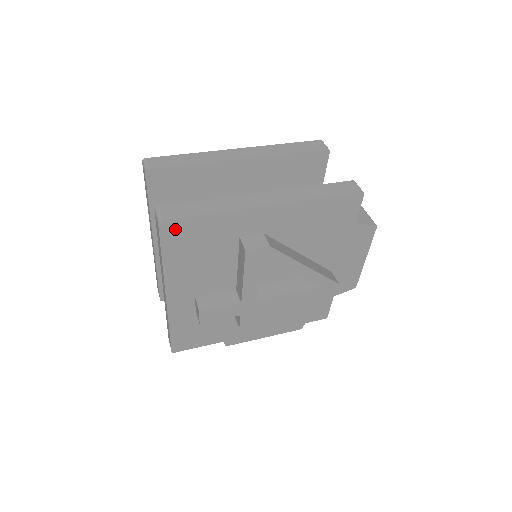
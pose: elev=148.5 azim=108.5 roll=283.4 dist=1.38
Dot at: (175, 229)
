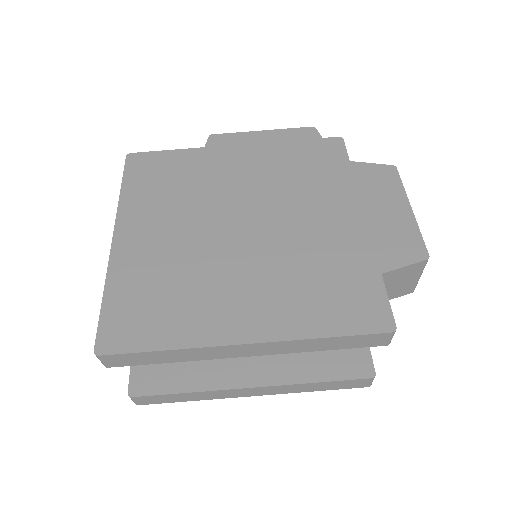
Dot at: occluded
